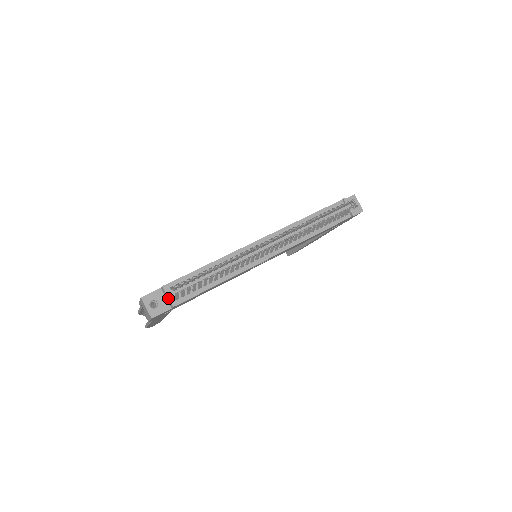
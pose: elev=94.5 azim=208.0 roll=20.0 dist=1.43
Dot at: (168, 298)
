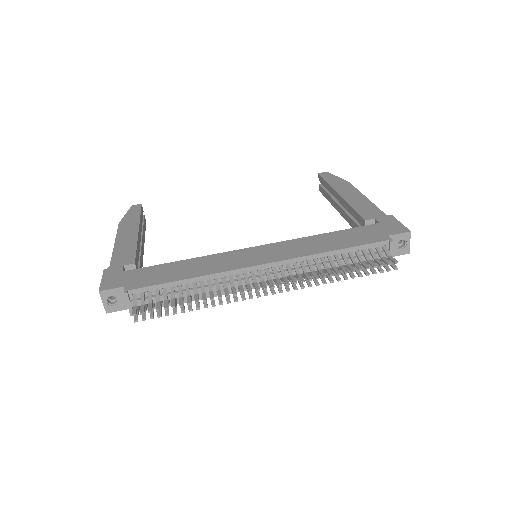
Dot at: occluded
